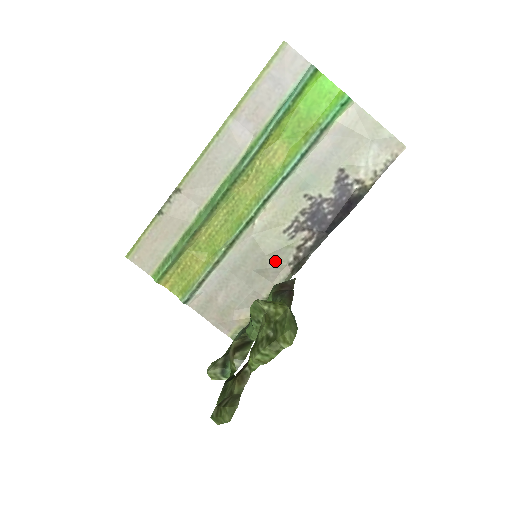
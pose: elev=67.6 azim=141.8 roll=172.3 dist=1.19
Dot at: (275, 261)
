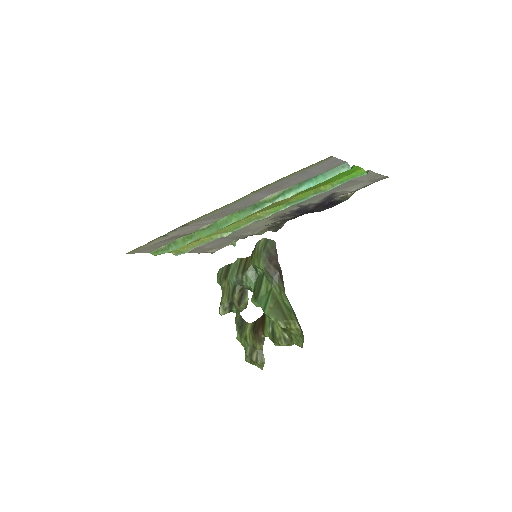
Dot at: (258, 229)
